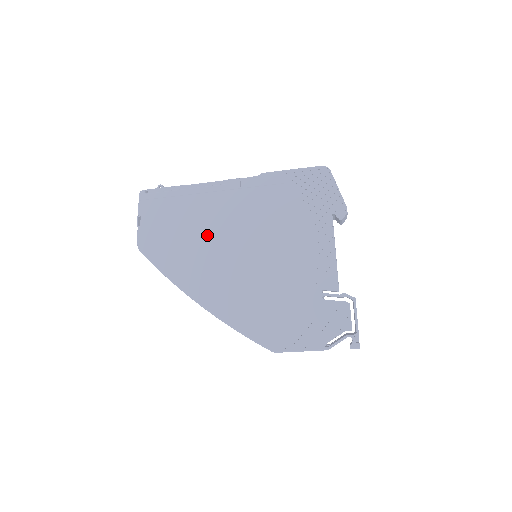
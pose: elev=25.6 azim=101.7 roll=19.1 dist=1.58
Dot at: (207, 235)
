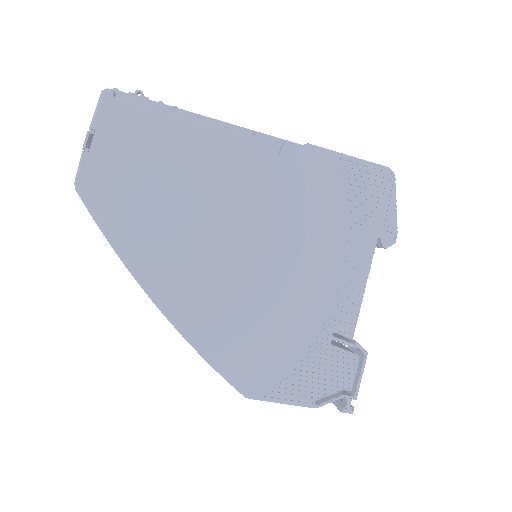
Dot at: (200, 206)
